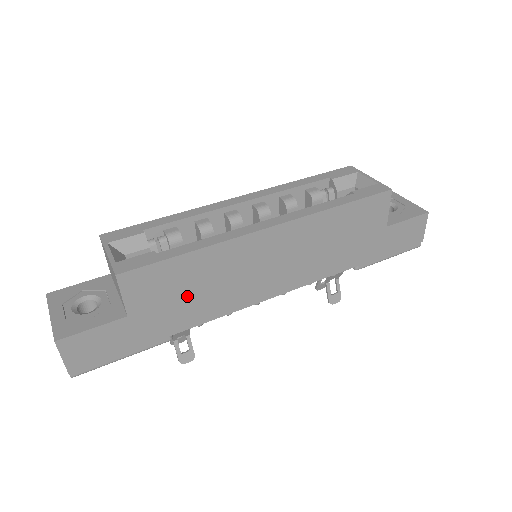
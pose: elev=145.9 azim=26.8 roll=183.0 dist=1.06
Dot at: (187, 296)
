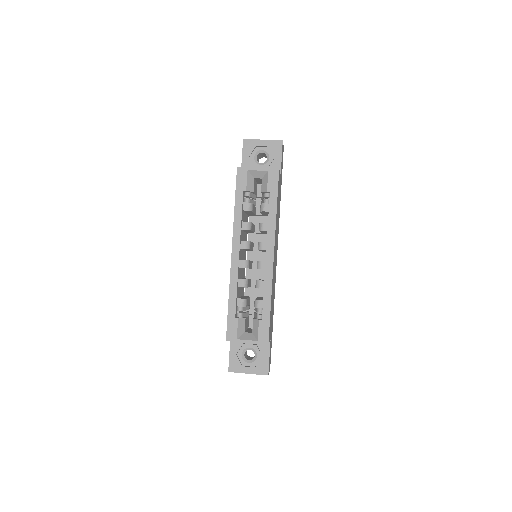
Dot at: (272, 308)
